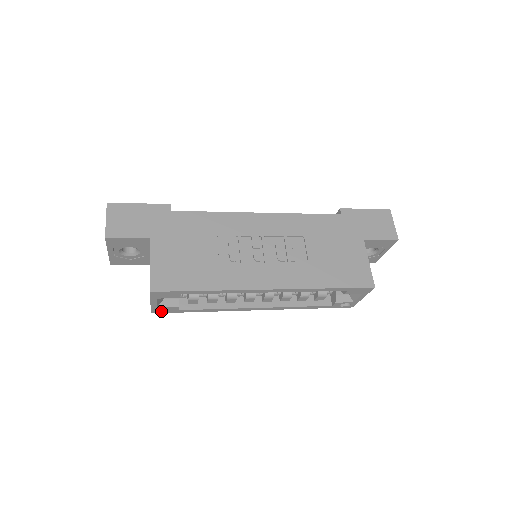
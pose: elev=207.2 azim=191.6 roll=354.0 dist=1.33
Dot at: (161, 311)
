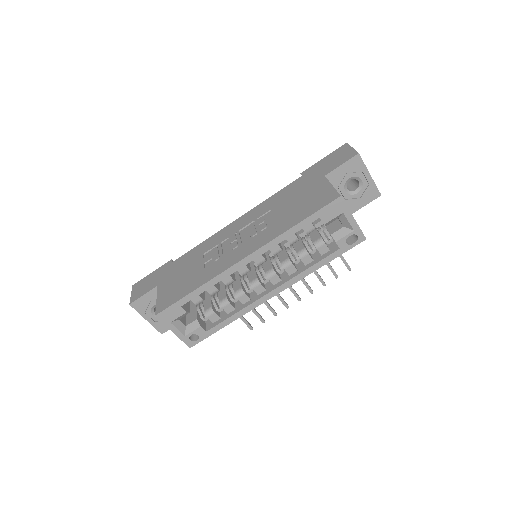
Dot at: (195, 341)
